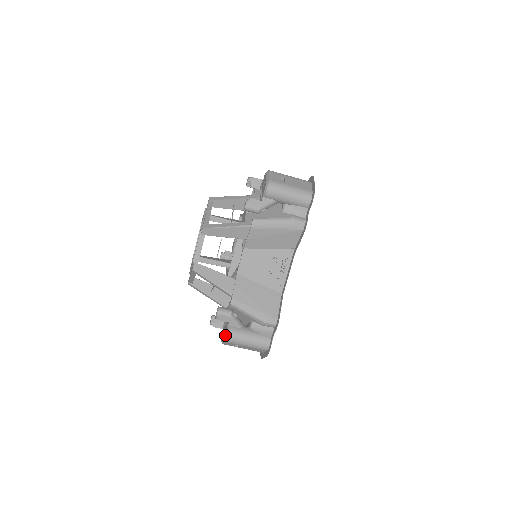
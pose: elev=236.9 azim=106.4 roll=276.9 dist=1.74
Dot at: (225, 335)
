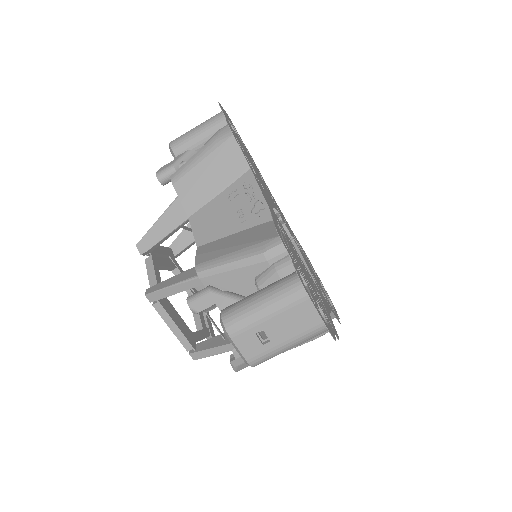
Dot at: occluded
